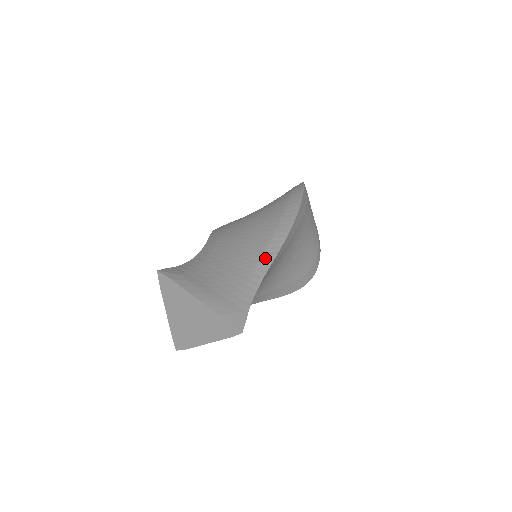
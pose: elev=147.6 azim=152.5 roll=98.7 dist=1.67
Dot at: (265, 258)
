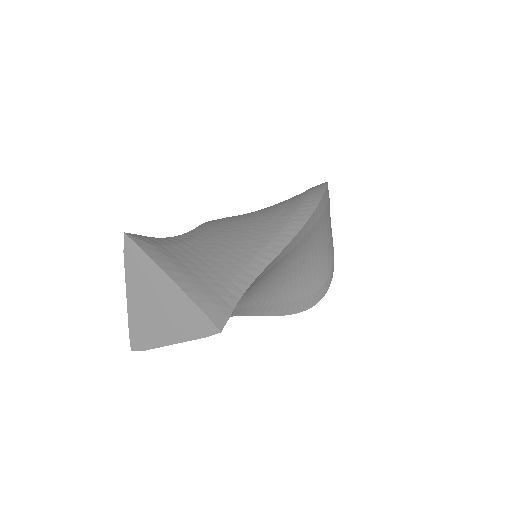
Dot at: (267, 250)
